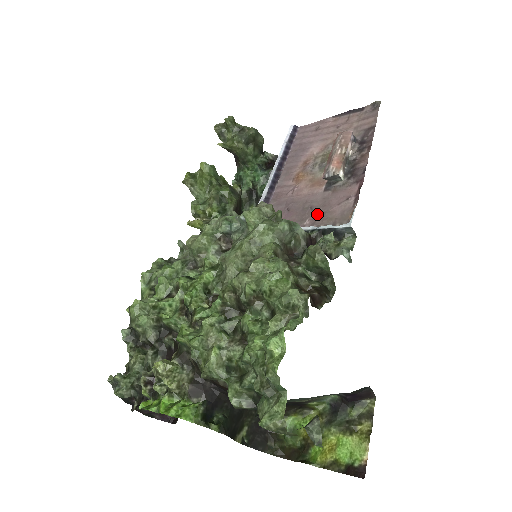
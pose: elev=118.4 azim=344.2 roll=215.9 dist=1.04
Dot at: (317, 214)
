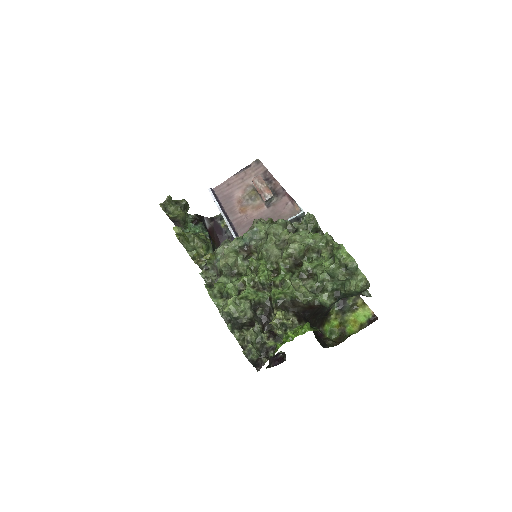
Dot at: (276, 218)
